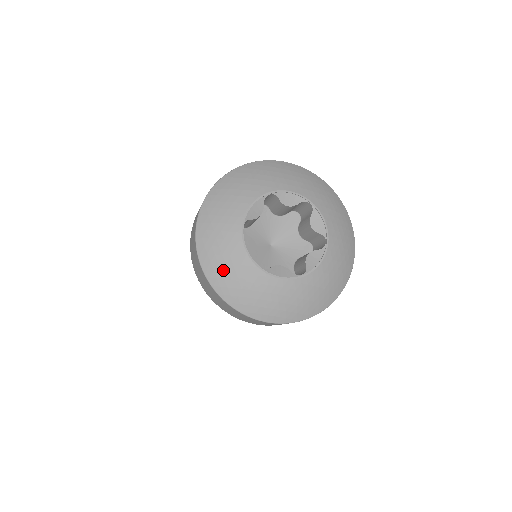
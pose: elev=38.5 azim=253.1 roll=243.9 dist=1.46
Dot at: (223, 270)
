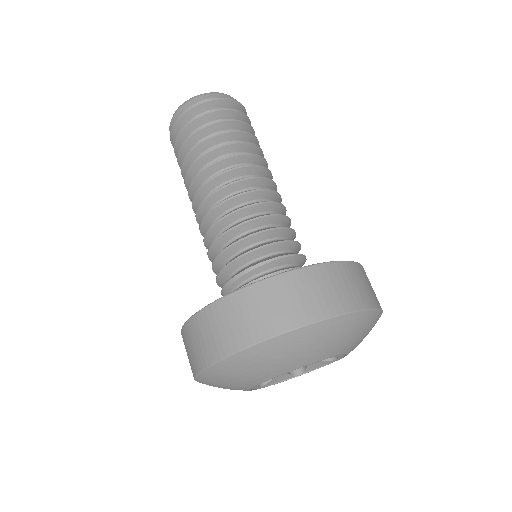
Dot at: occluded
